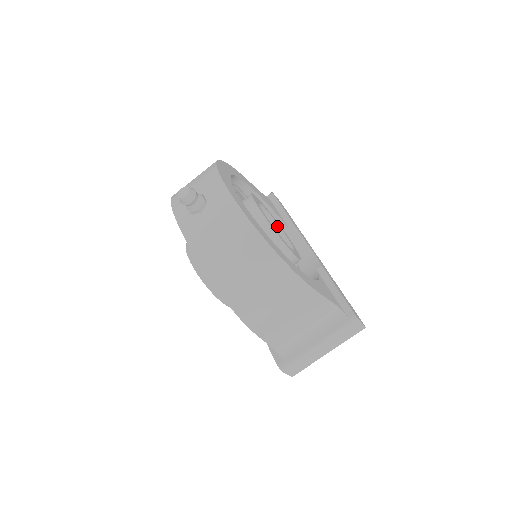
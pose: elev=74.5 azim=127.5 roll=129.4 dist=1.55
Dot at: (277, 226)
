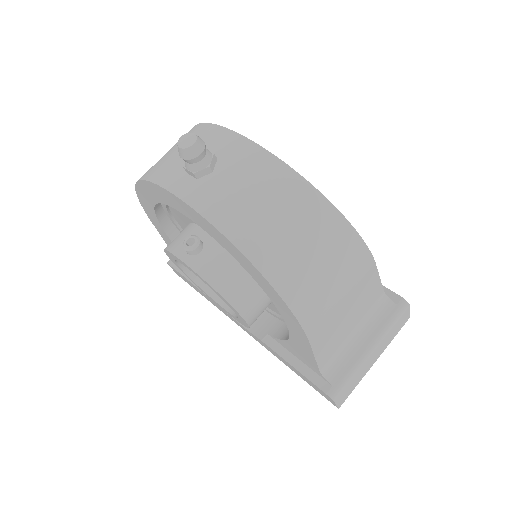
Dot at: occluded
